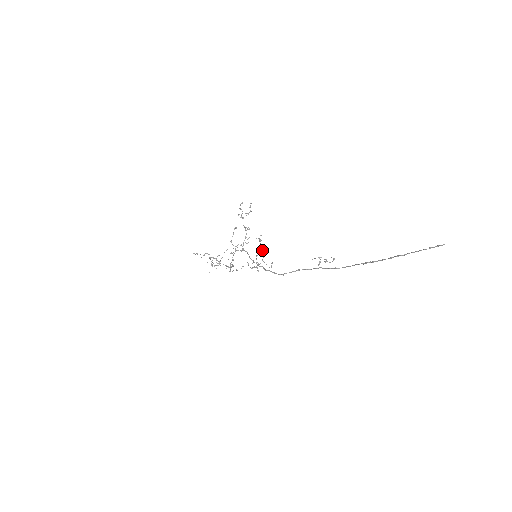
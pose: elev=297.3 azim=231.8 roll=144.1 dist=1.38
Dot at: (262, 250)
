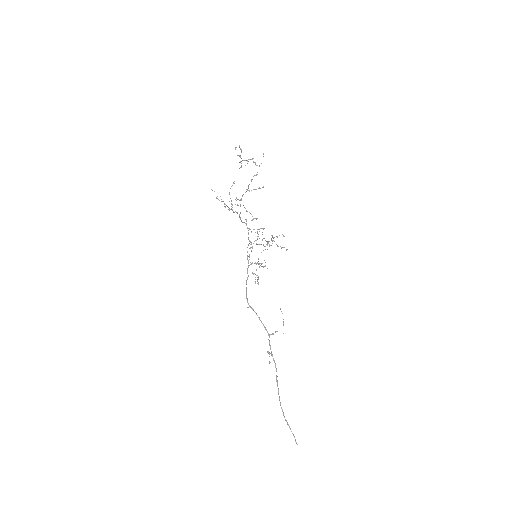
Dot at: occluded
